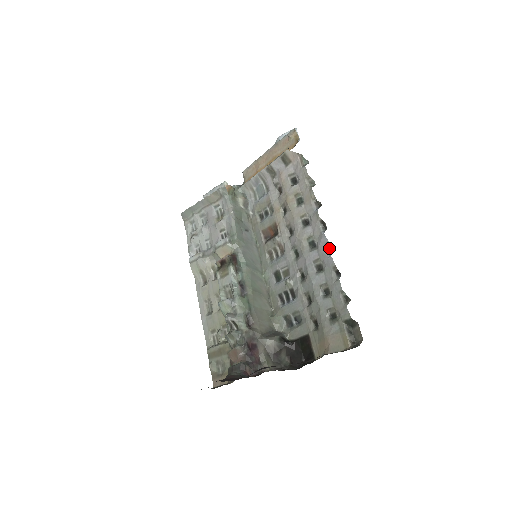
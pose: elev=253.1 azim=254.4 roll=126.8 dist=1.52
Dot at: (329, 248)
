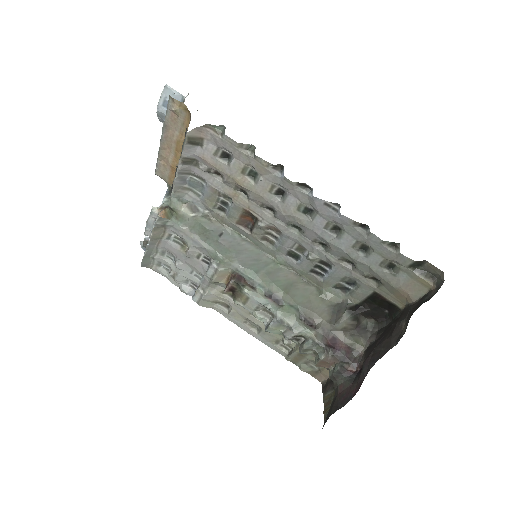
Dot at: (332, 207)
